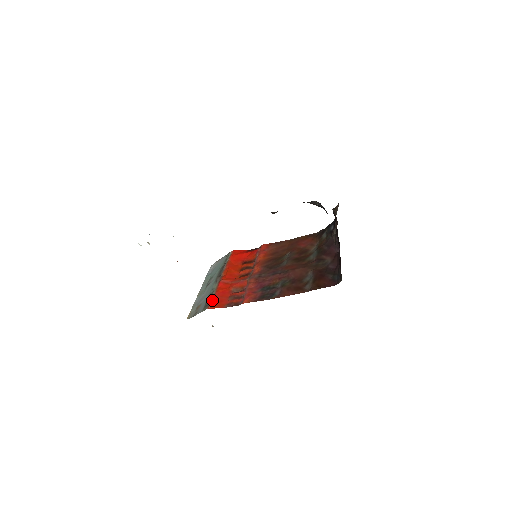
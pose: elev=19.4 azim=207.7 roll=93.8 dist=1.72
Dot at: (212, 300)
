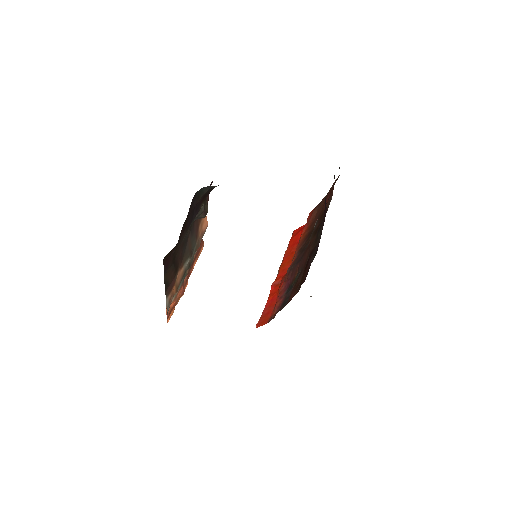
Dot at: (261, 315)
